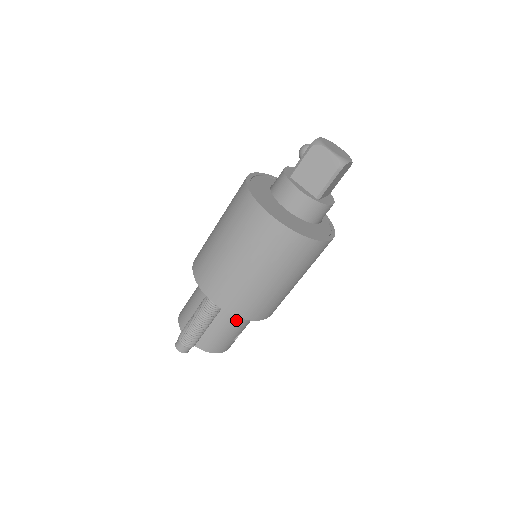
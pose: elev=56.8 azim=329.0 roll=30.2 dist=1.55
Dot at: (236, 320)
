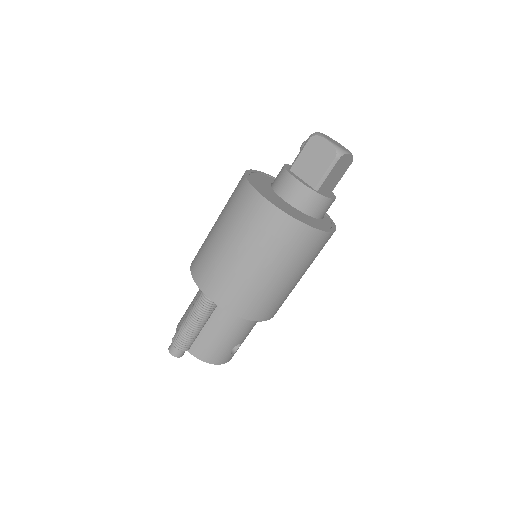
Dot at: (232, 324)
